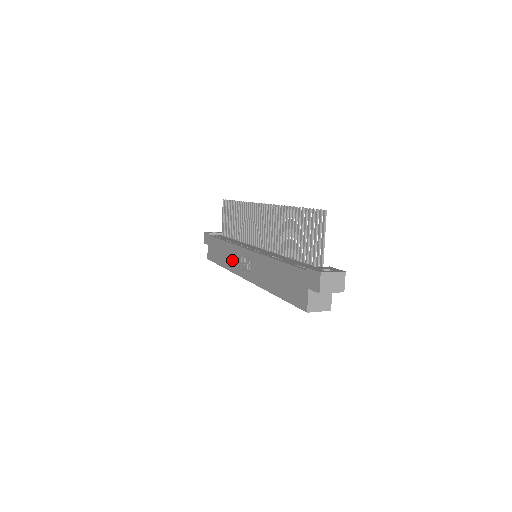
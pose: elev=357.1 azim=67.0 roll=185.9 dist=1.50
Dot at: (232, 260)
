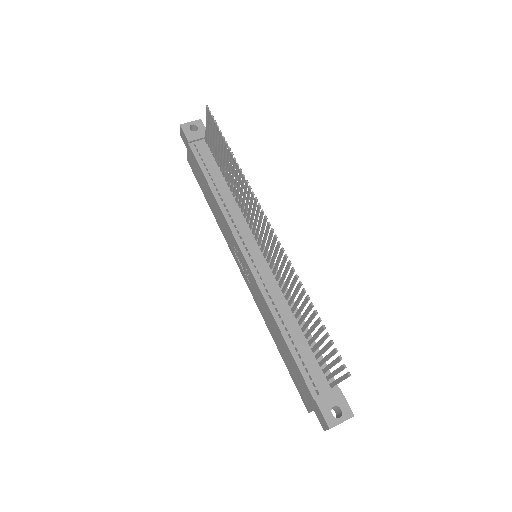
Dot at: (225, 231)
